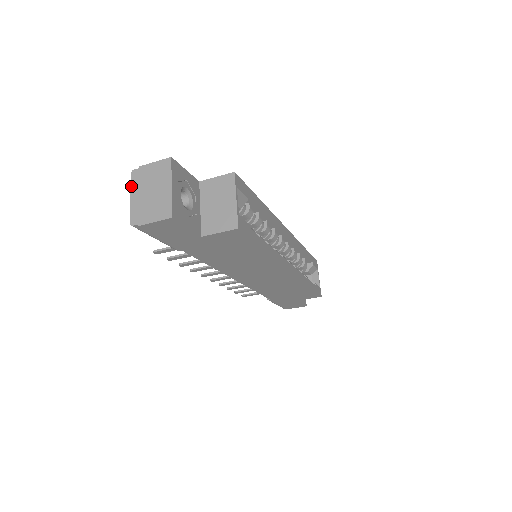
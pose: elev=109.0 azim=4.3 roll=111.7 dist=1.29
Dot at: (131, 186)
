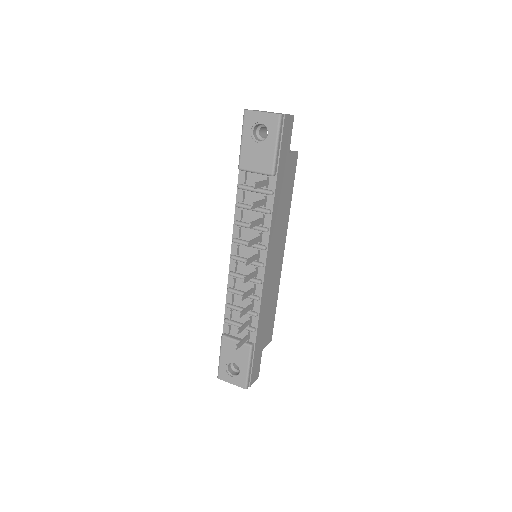
Dot at: occluded
